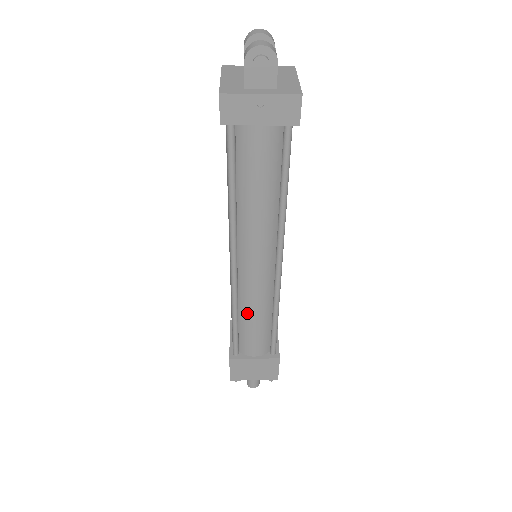
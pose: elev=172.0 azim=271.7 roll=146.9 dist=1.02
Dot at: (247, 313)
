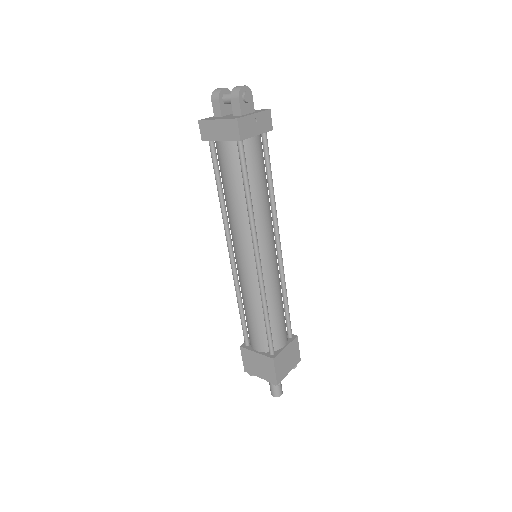
Dot at: (273, 302)
